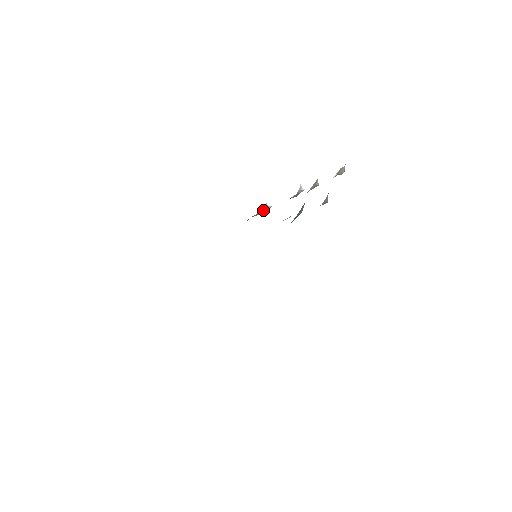
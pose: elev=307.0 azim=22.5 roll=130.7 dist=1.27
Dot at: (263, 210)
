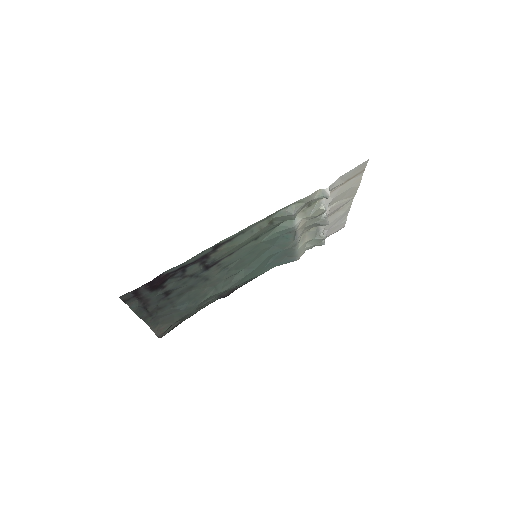
Dot at: (318, 238)
